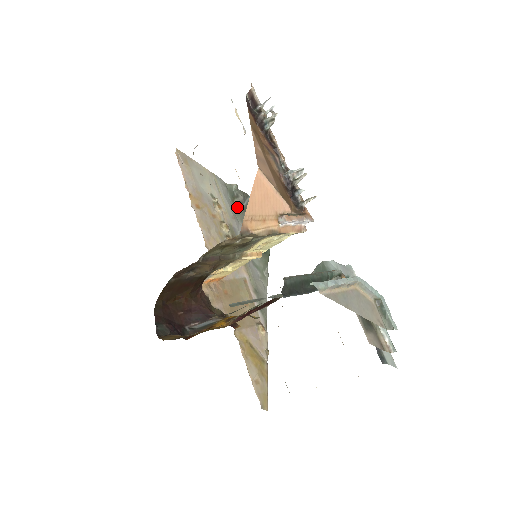
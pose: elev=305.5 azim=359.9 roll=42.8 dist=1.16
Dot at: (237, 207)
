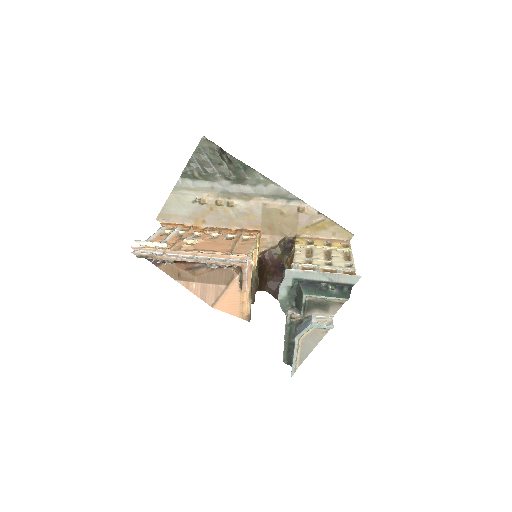
Dot at: (202, 177)
